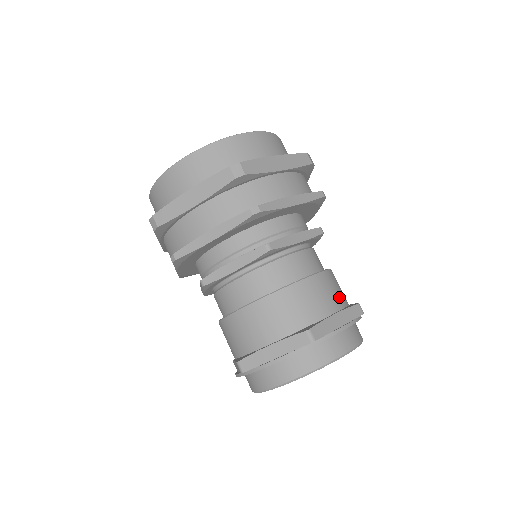
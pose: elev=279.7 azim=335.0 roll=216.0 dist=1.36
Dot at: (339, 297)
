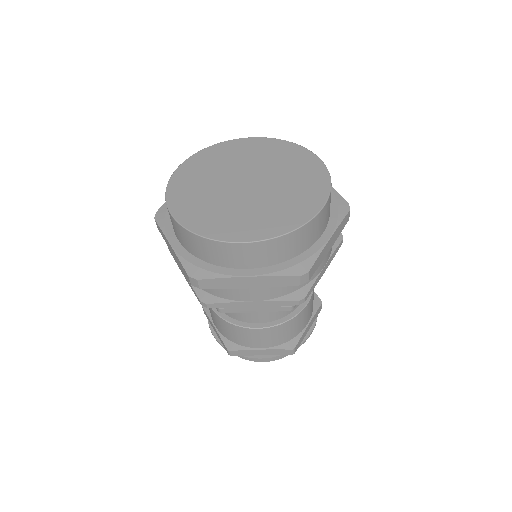
Dot at: (279, 340)
